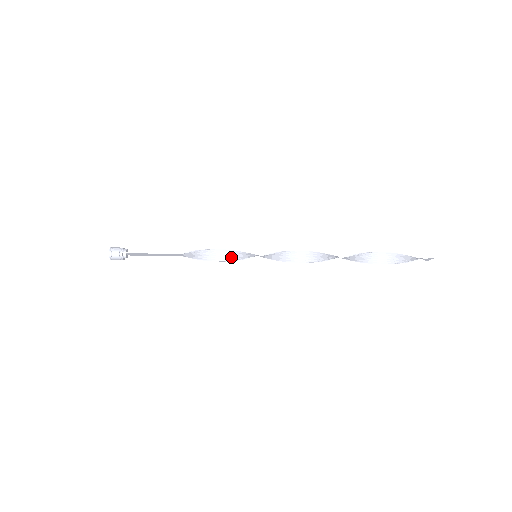
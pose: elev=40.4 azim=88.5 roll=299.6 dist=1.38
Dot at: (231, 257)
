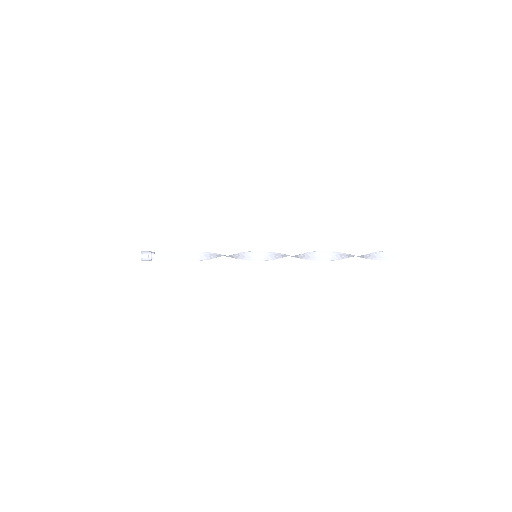
Dot at: (236, 257)
